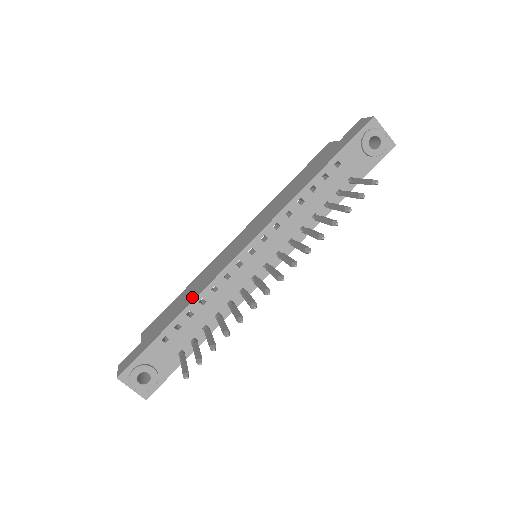
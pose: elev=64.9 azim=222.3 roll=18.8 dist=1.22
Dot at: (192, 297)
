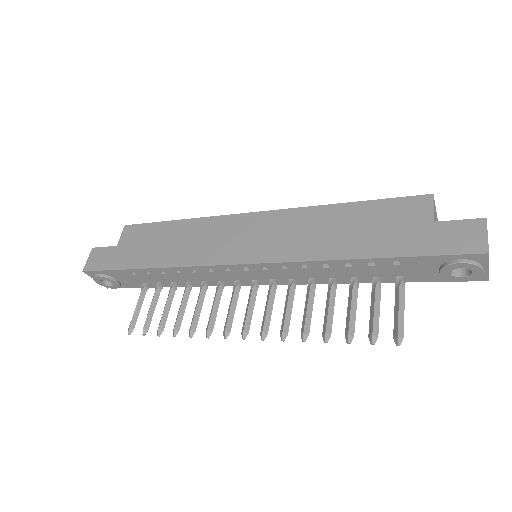
Dot at: (170, 259)
